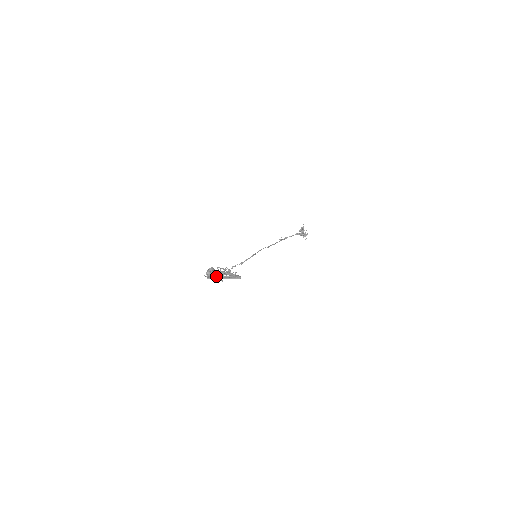
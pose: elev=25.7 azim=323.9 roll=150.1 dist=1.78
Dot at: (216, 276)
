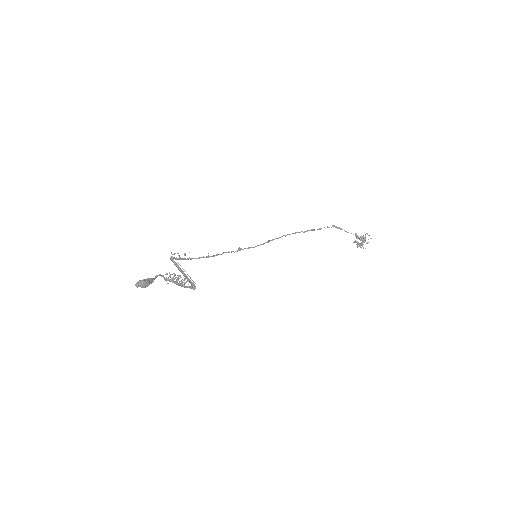
Dot at: occluded
